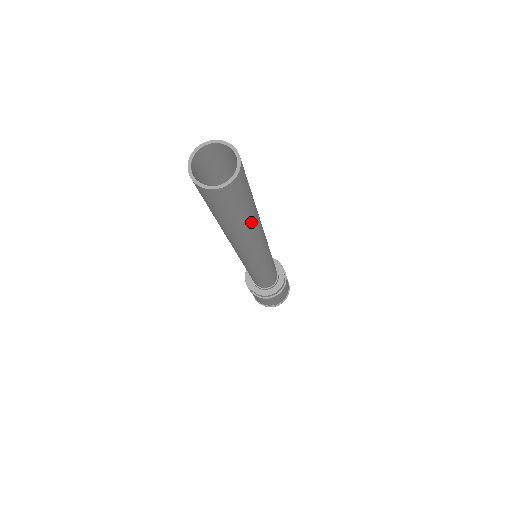
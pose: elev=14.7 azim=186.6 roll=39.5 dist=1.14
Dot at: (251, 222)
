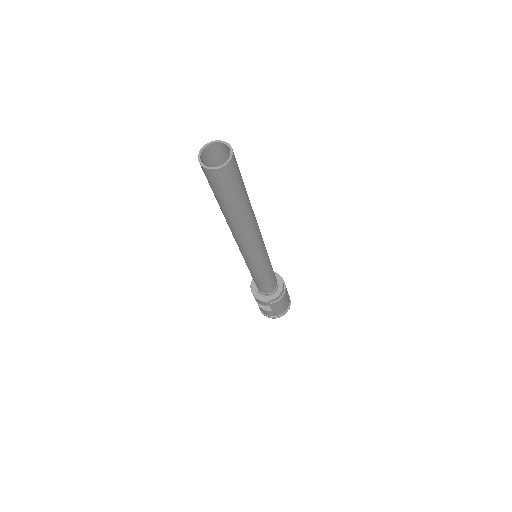
Dot at: (248, 197)
